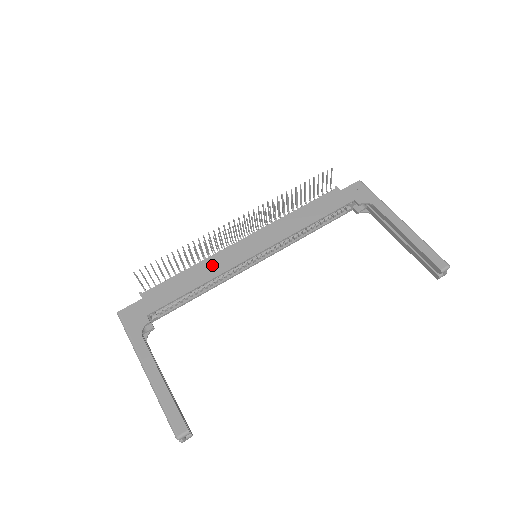
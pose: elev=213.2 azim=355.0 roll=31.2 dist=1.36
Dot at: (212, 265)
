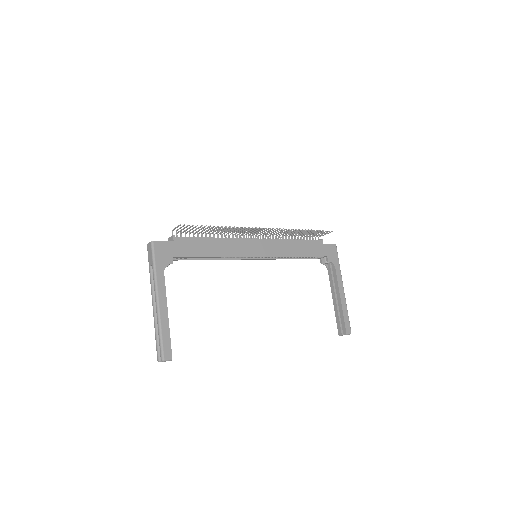
Dot at: (229, 246)
